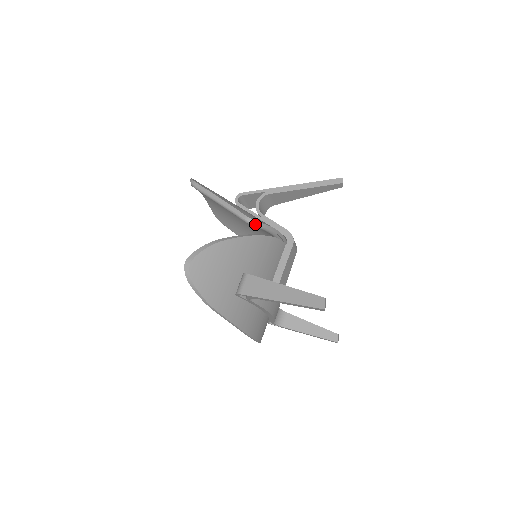
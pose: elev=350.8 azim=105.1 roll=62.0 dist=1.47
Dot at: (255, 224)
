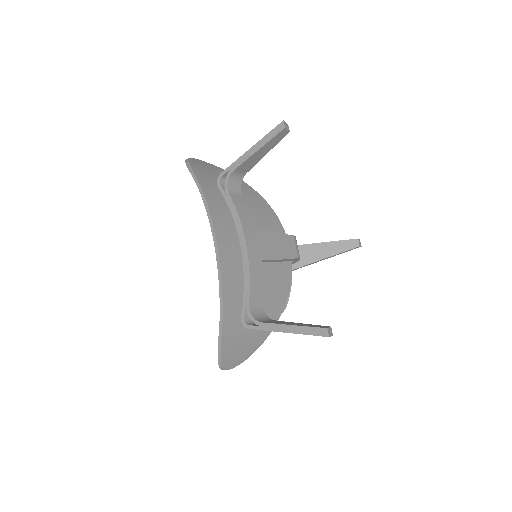
Dot at: occluded
